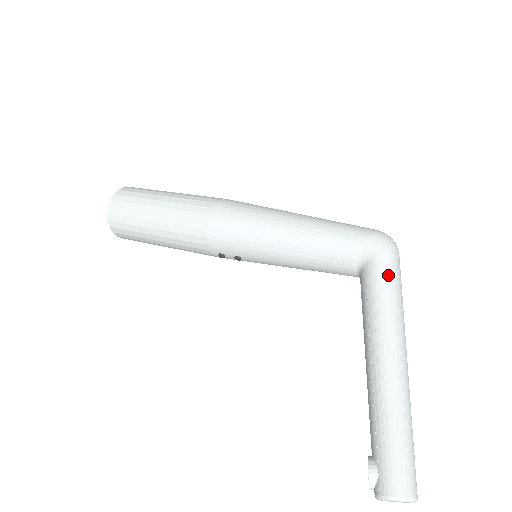
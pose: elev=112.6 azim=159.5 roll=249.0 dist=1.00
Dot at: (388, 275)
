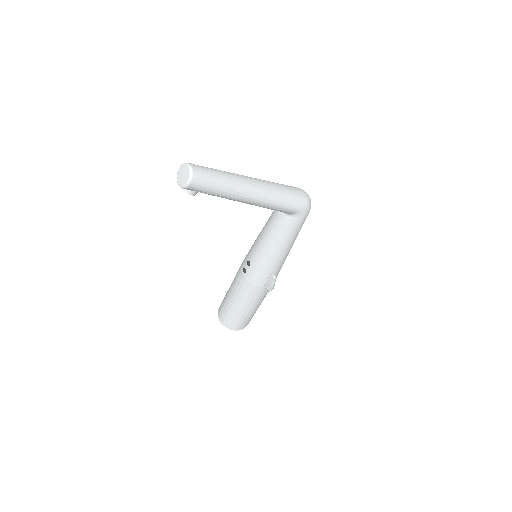
Dot at: occluded
